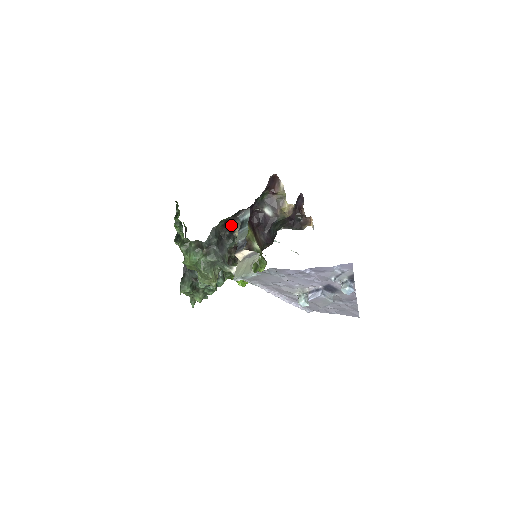
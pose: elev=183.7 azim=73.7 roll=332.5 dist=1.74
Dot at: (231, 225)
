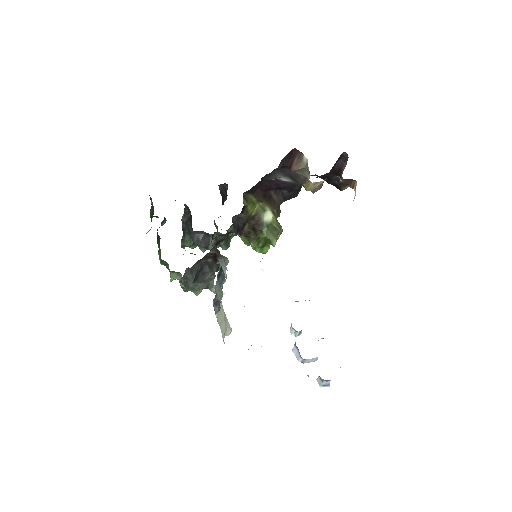
Dot at: (213, 254)
